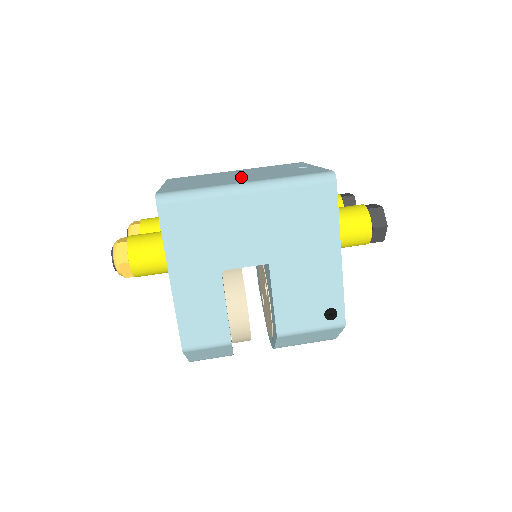
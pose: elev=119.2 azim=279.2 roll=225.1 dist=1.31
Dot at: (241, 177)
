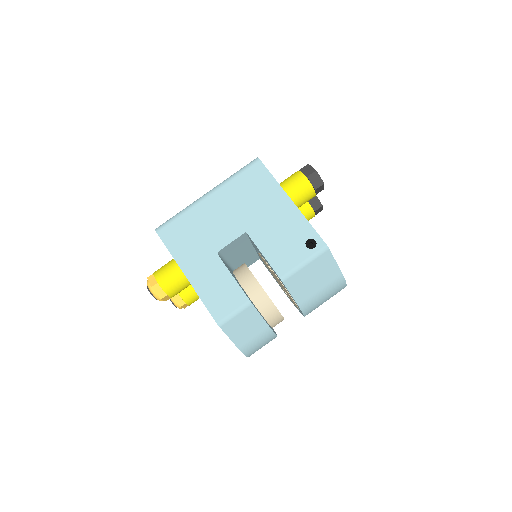
Dot at: occluded
